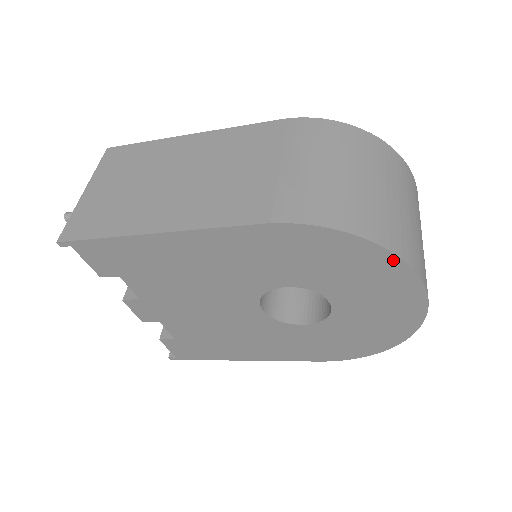
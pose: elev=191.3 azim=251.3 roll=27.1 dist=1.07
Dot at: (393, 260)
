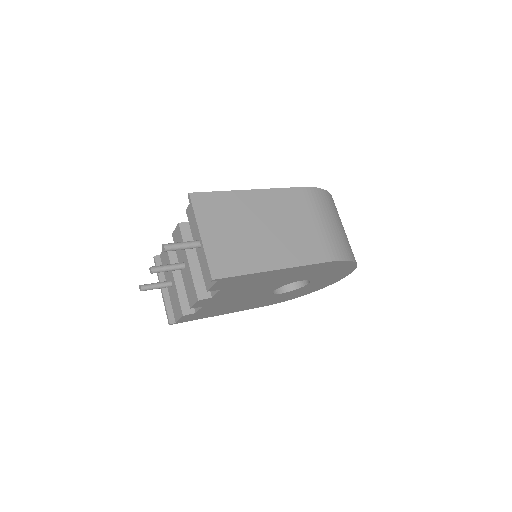
Dot at: (354, 267)
